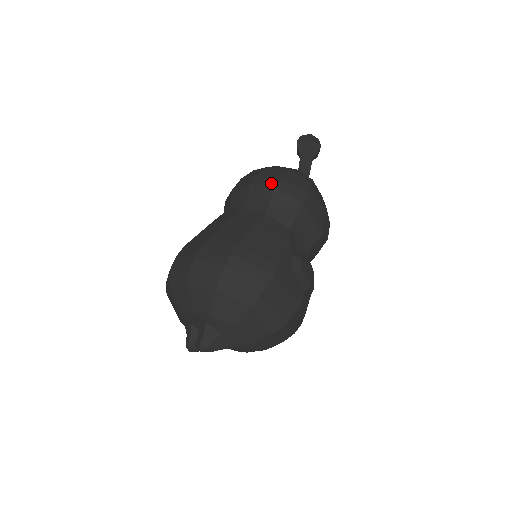
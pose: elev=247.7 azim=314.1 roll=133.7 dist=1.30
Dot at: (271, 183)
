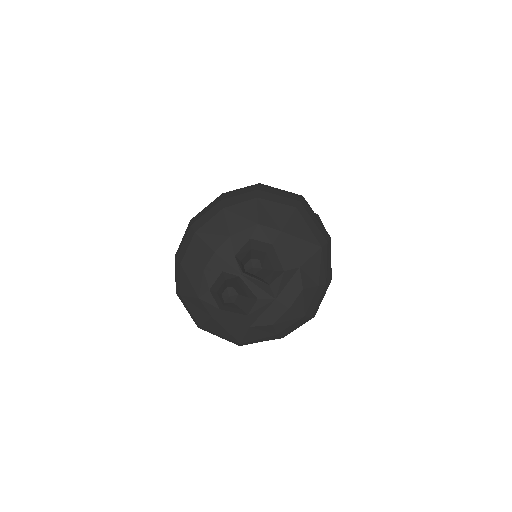
Dot at: occluded
